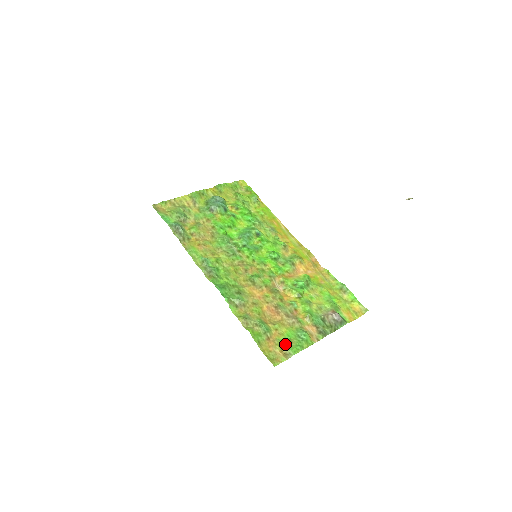
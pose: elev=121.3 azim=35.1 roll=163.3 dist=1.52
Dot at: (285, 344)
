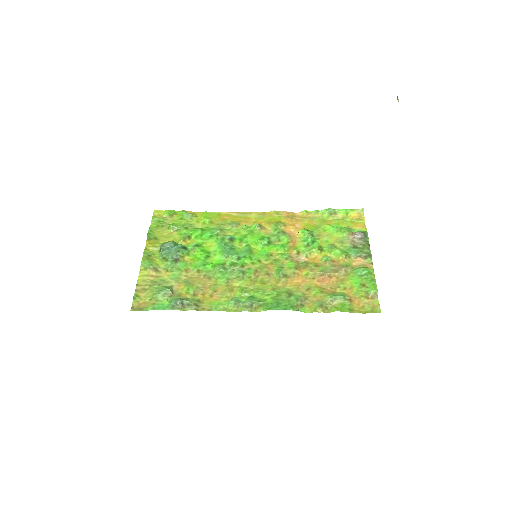
Dot at: (363, 291)
